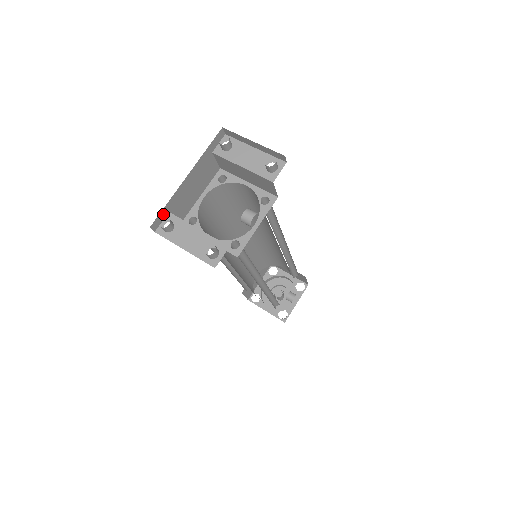
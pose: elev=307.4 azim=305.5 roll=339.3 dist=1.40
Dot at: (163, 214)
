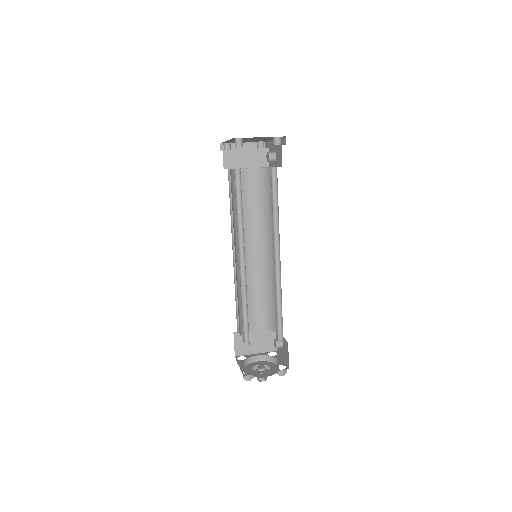
Dot at: occluded
